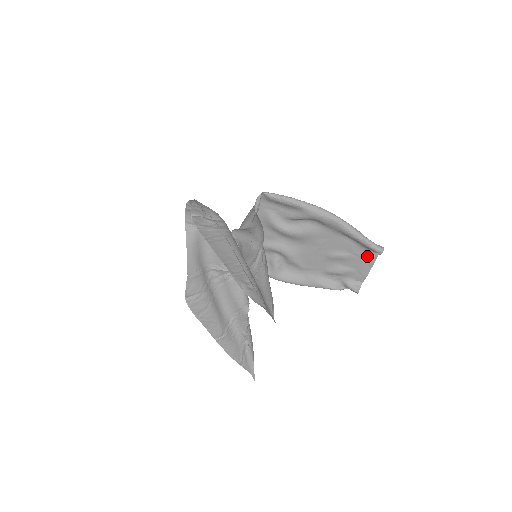
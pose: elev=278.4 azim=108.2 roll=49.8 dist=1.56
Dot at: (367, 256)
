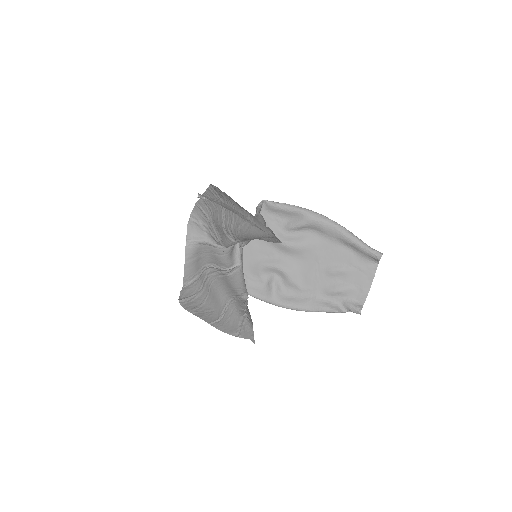
Dot at: (367, 268)
